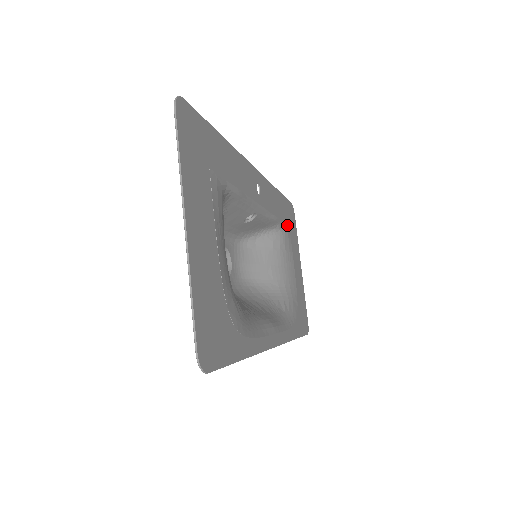
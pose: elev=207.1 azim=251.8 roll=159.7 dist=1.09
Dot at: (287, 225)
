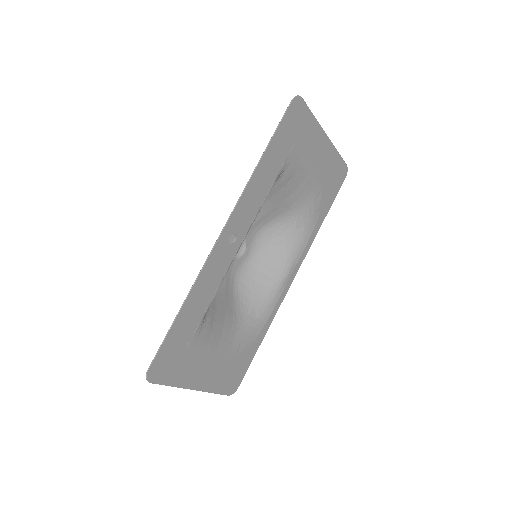
Dot at: (288, 155)
